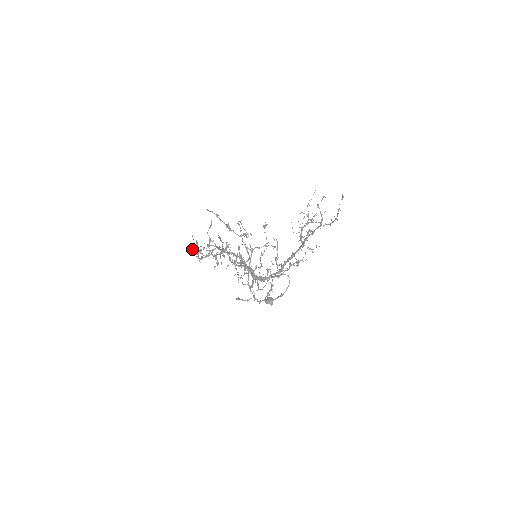
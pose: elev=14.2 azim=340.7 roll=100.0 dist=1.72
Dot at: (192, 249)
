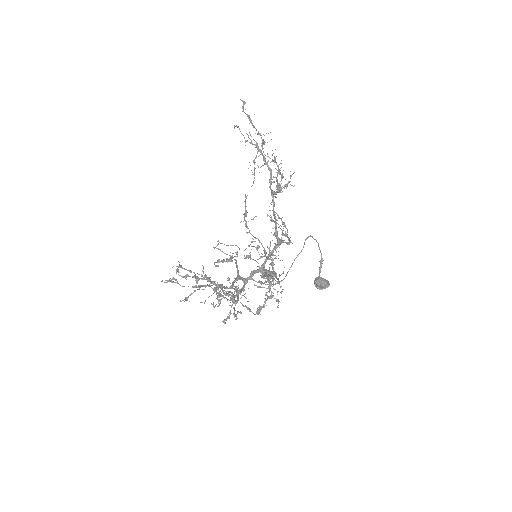
Dot at: occluded
